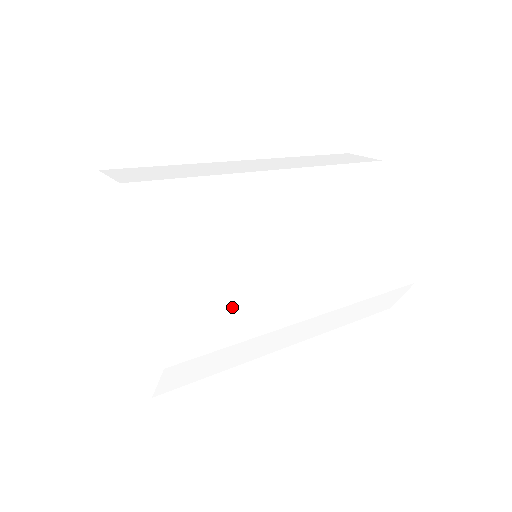
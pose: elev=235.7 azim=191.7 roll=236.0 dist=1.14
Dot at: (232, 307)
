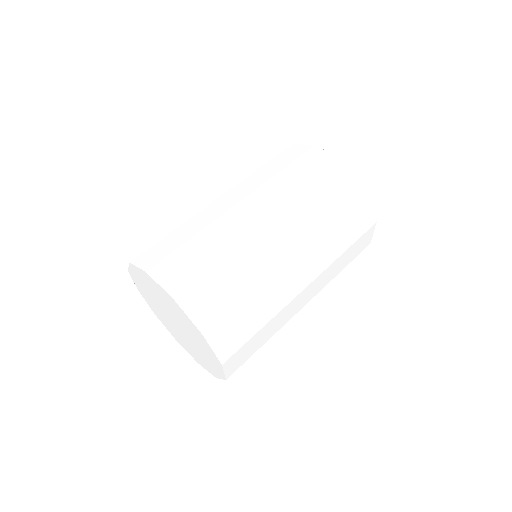
Dot at: (221, 279)
